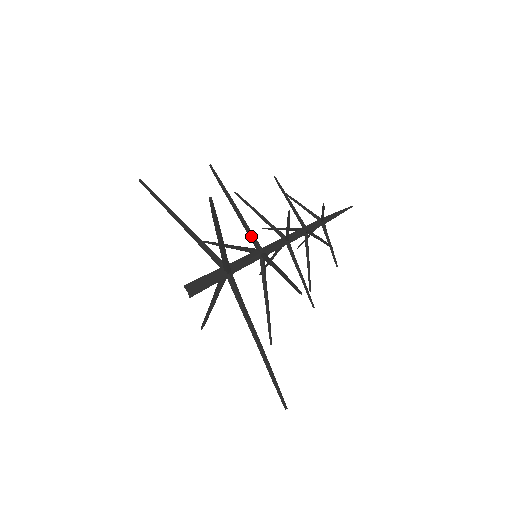
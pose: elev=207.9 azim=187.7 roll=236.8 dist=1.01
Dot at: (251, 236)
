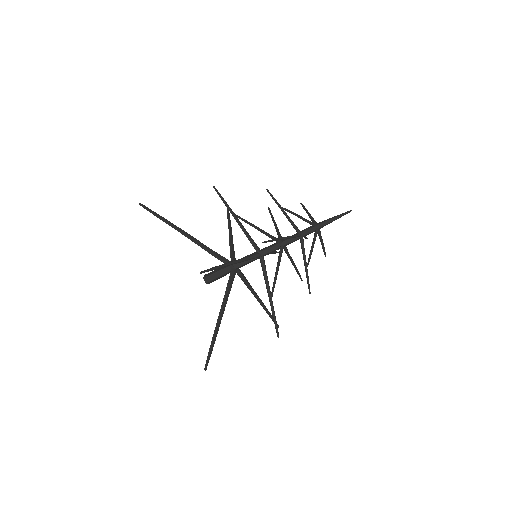
Dot at: (248, 239)
